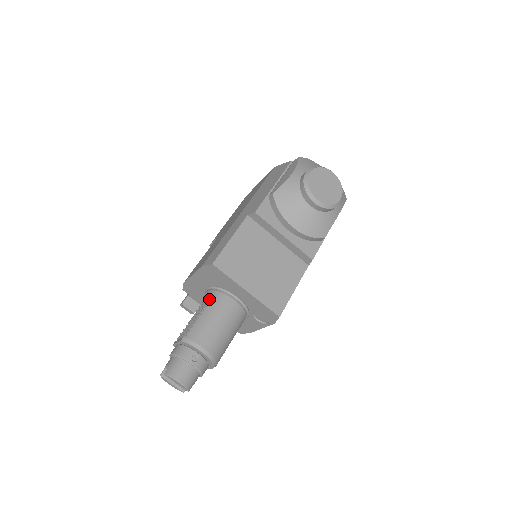
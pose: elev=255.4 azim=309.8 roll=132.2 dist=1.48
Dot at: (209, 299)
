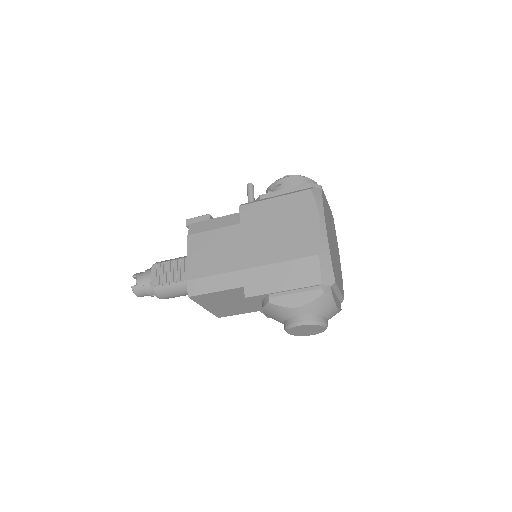
Dot at: occluded
